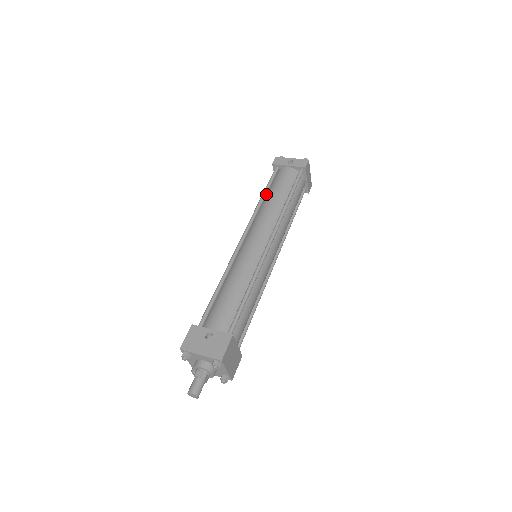
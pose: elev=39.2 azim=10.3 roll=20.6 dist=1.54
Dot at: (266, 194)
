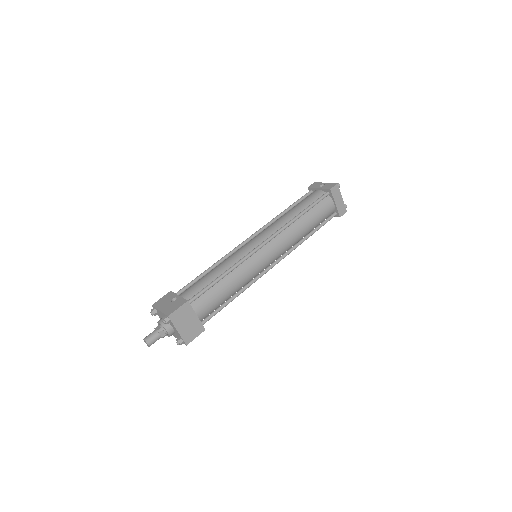
Dot at: (289, 209)
